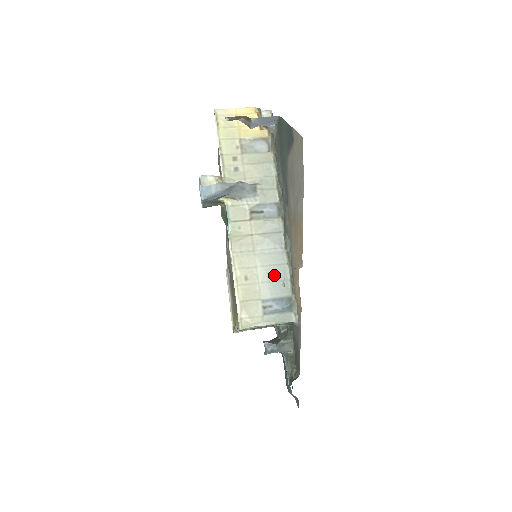
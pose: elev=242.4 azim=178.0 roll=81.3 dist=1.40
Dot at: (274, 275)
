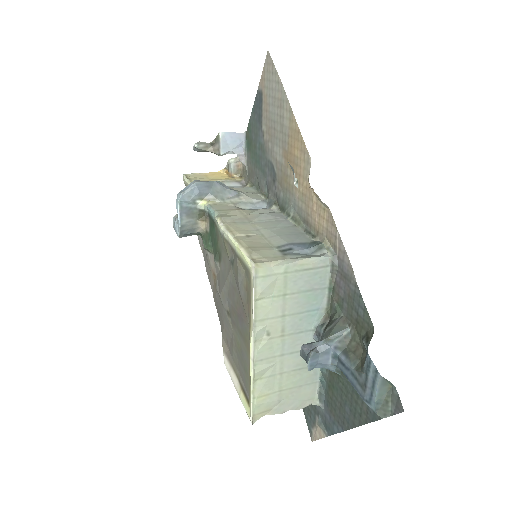
Dot at: (283, 232)
